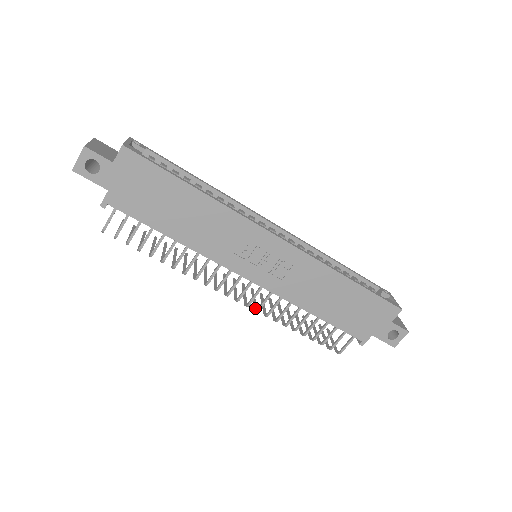
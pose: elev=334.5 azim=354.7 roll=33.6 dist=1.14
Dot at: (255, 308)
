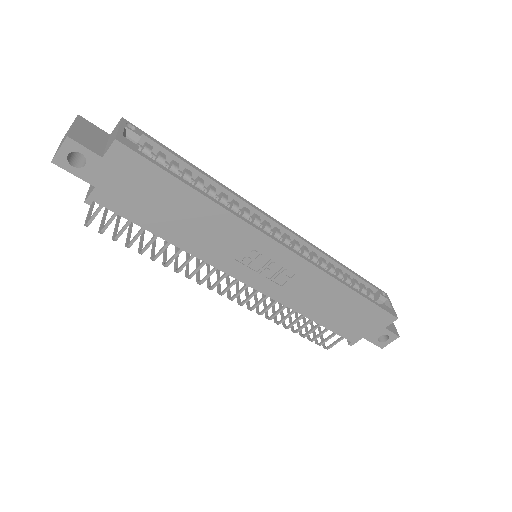
Dot at: (248, 306)
